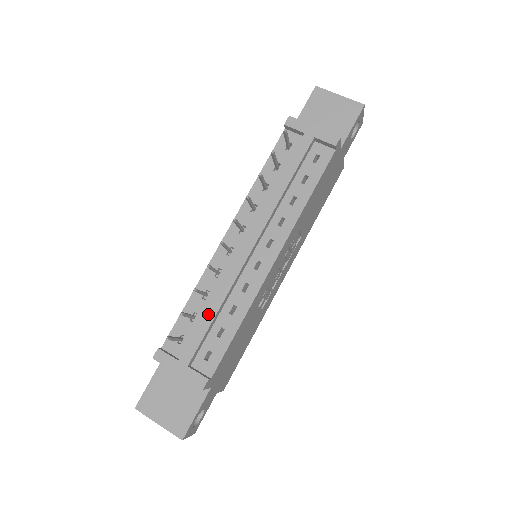
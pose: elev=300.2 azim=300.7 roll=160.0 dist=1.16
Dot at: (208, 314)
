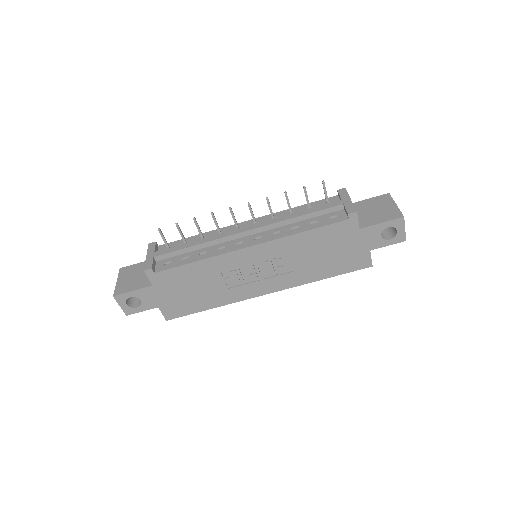
Dot at: (190, 243)
